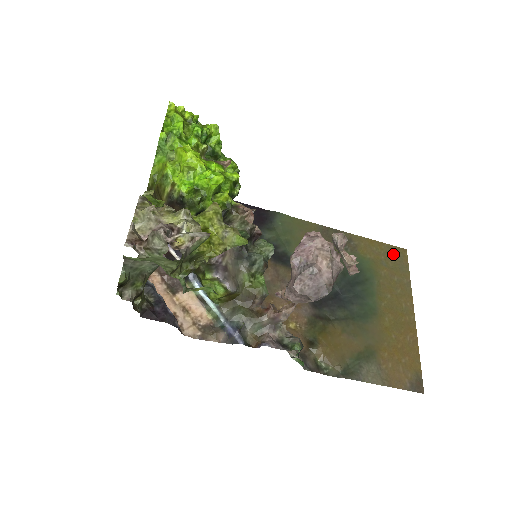
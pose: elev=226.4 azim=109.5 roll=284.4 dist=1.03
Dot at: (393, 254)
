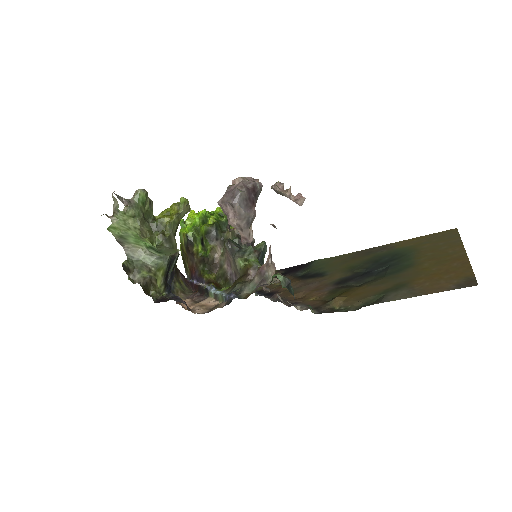
Dot at: (438, 235)
